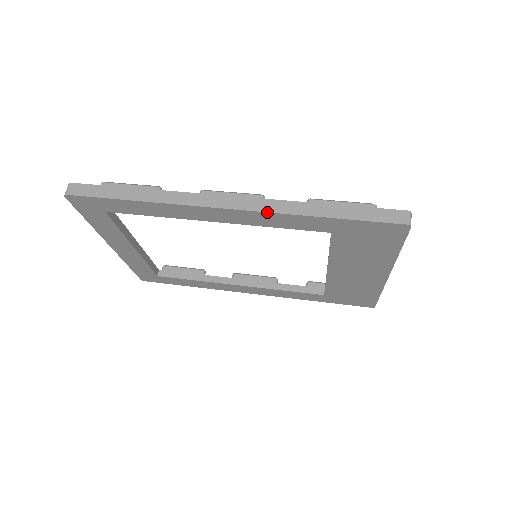
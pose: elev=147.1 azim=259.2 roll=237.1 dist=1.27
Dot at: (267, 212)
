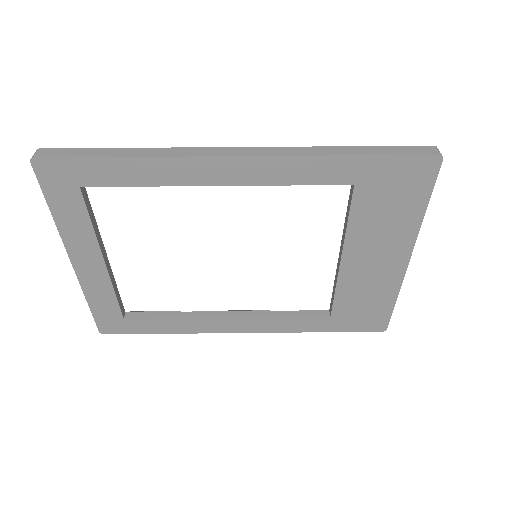
Dot at: (285, 156)
